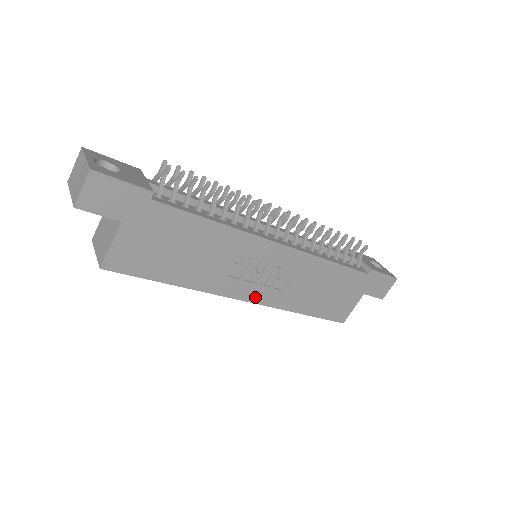
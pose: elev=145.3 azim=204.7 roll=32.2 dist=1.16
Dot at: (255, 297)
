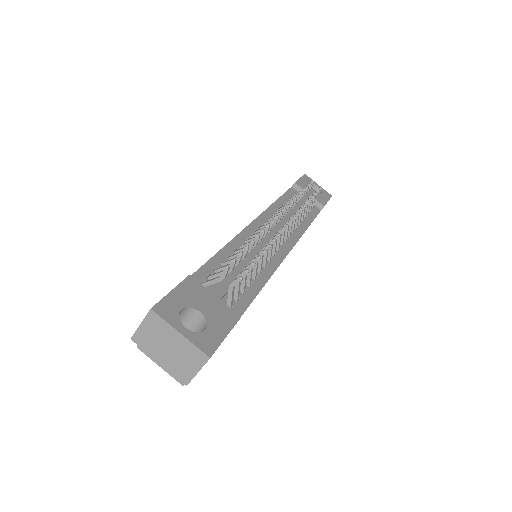
Dot at: occluded
